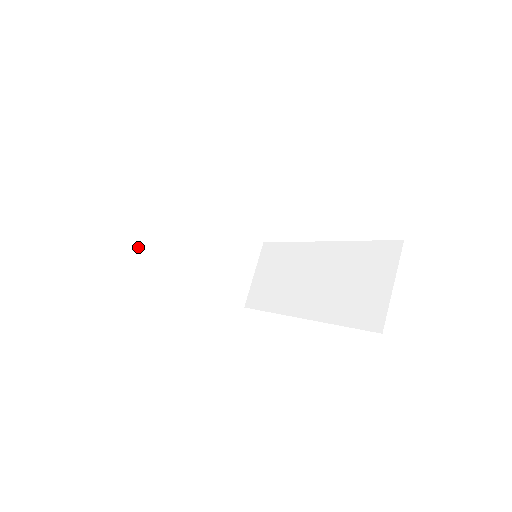
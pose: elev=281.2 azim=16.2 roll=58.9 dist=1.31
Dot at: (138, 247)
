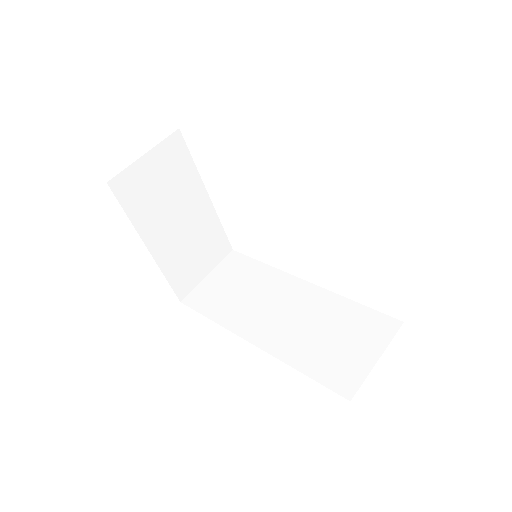
Dot at: (130, 171)
